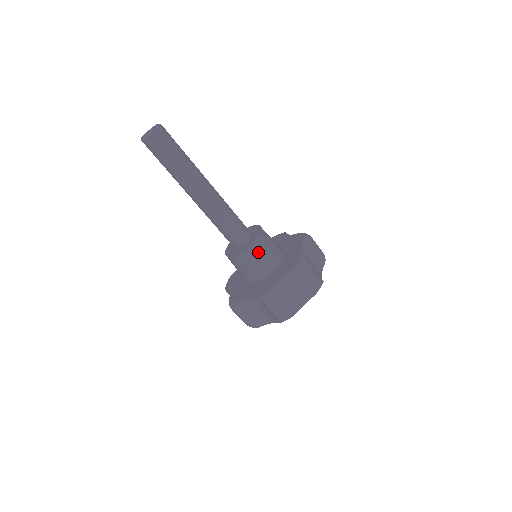
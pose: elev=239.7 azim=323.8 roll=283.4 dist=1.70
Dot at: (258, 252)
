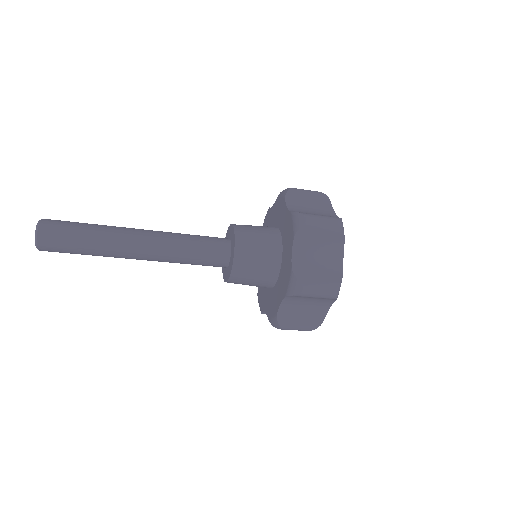
Dot at: (248, 251)
